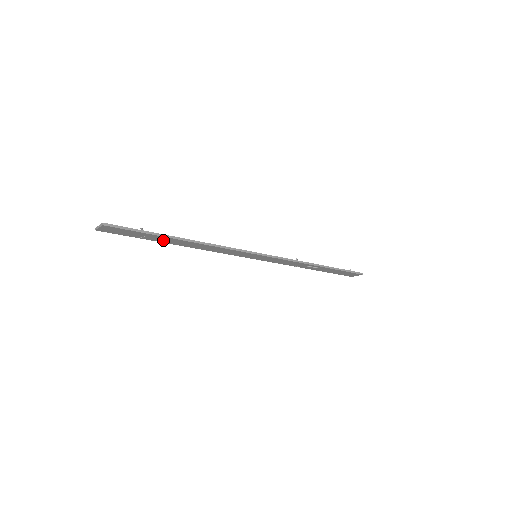
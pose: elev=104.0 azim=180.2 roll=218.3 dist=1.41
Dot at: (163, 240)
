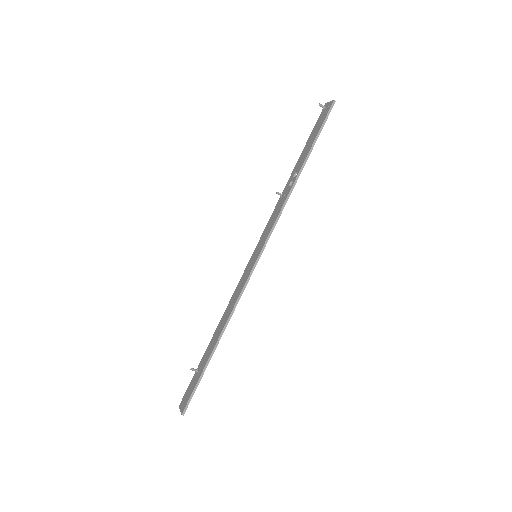
Dot at: occluded
